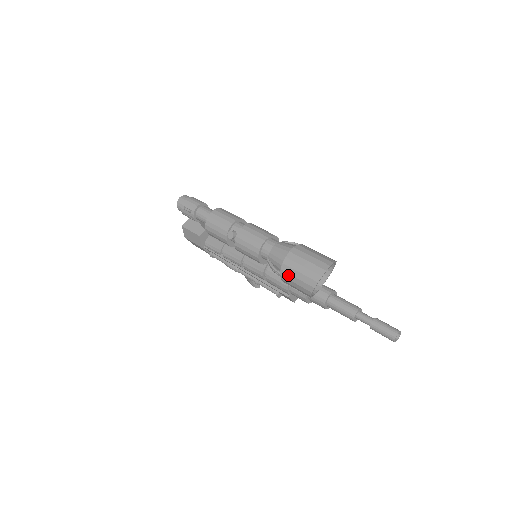
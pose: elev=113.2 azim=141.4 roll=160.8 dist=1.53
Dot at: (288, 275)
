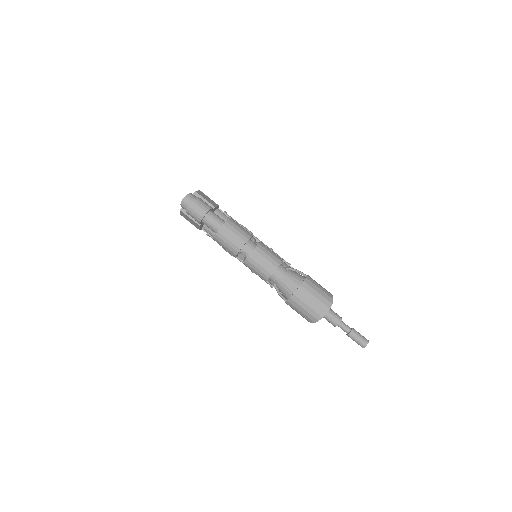
Dot at: (293, 306)
